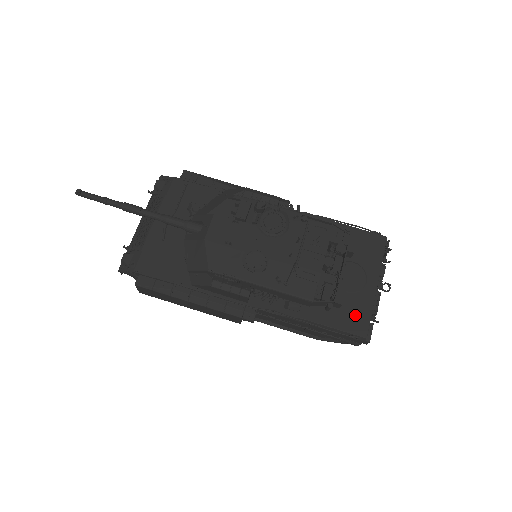
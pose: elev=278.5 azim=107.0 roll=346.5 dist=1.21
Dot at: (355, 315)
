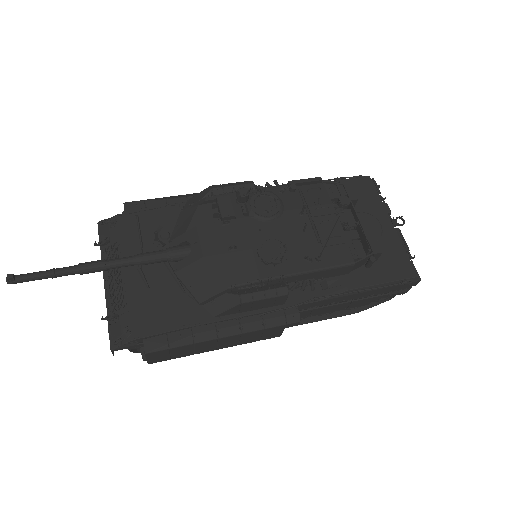
Dot at: (393, 260)
